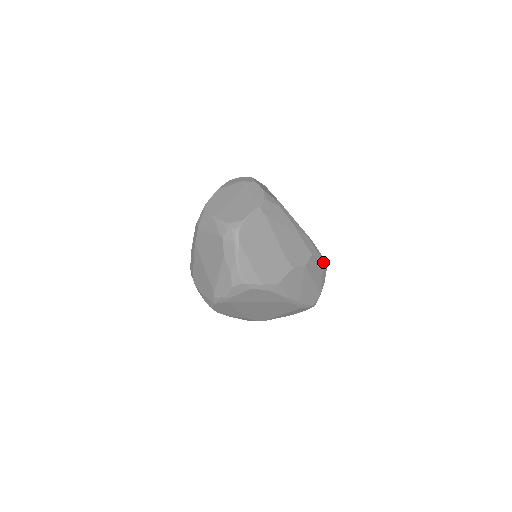
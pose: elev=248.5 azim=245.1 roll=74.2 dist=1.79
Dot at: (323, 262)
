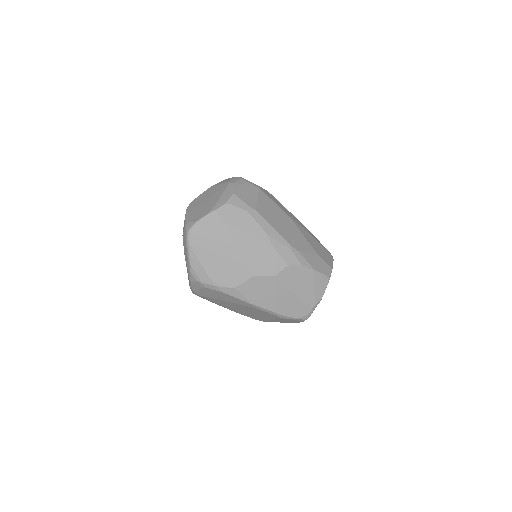
Dot at: (316, 276)
